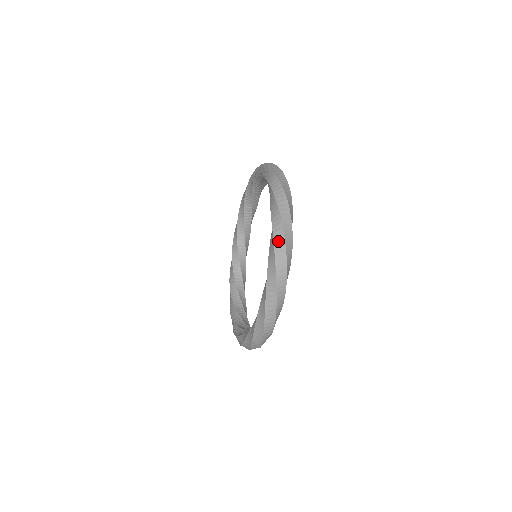
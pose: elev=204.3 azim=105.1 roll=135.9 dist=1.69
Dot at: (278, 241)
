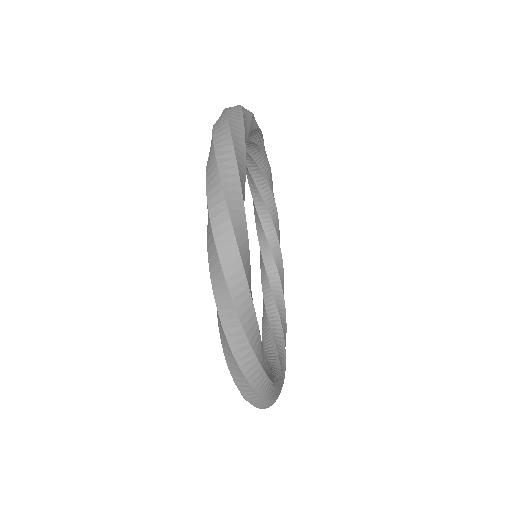
Dot at: (218, 122)
